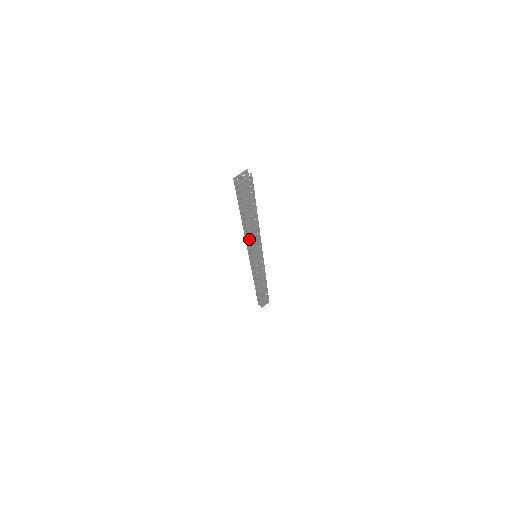
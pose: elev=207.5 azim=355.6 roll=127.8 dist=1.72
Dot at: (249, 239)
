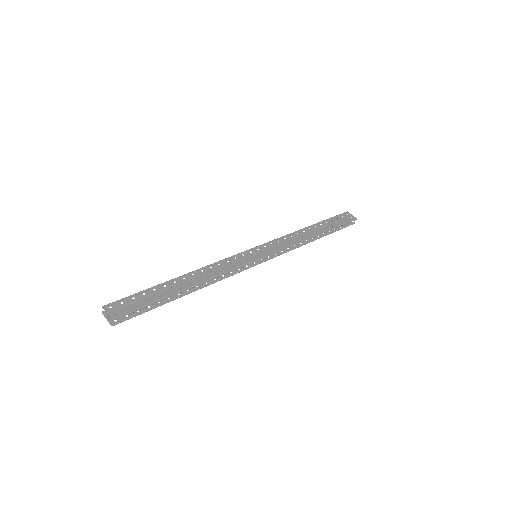
Dot at: occluded
